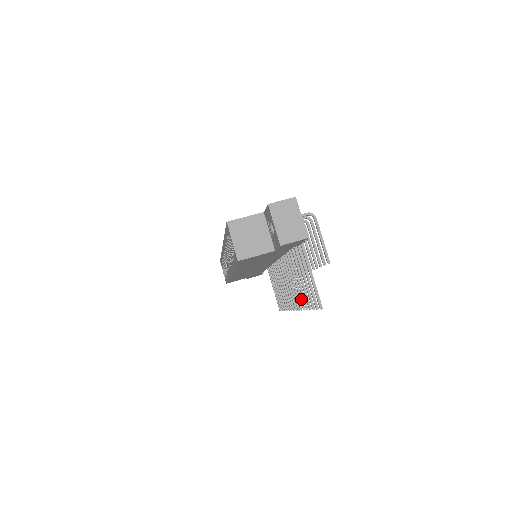
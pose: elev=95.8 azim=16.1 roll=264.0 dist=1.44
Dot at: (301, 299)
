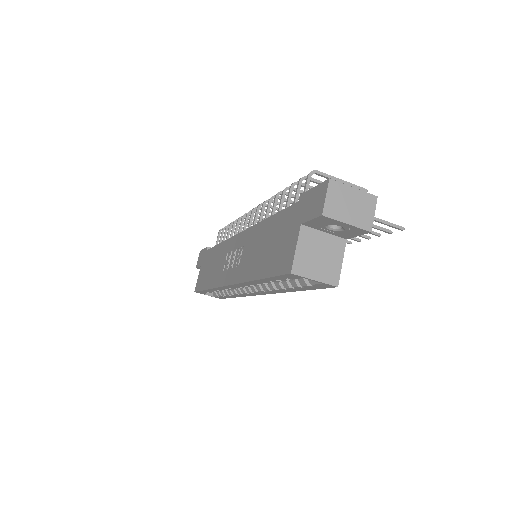
Dot at: occluded
